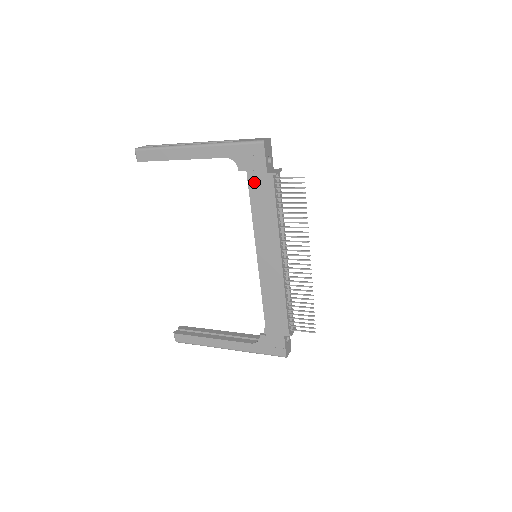
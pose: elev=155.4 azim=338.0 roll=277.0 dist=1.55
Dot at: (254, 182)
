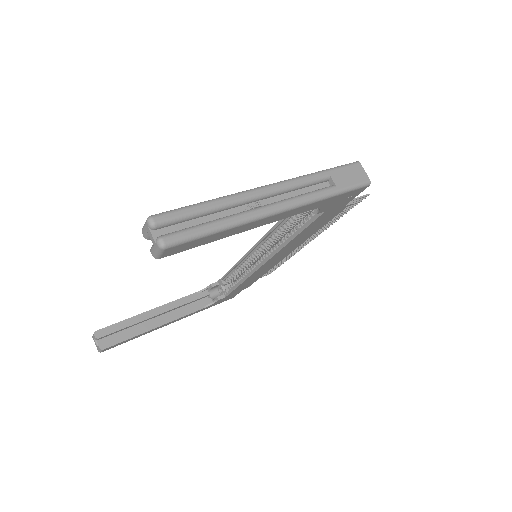
Dot at: (323, 217)
